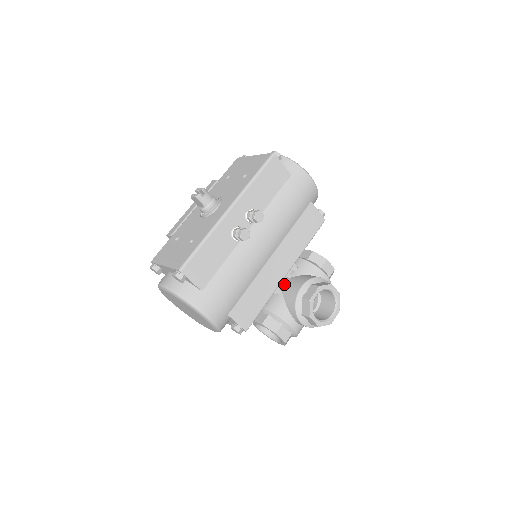
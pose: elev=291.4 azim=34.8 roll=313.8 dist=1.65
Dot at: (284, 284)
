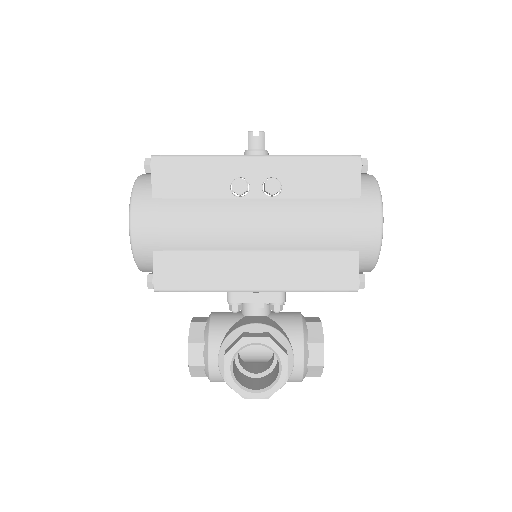
Dot at: (253, 313)
